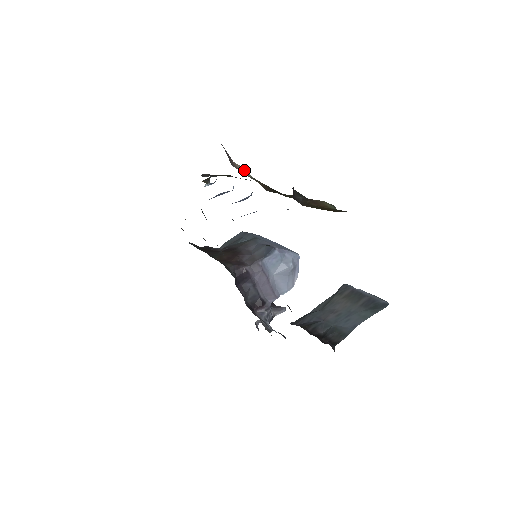
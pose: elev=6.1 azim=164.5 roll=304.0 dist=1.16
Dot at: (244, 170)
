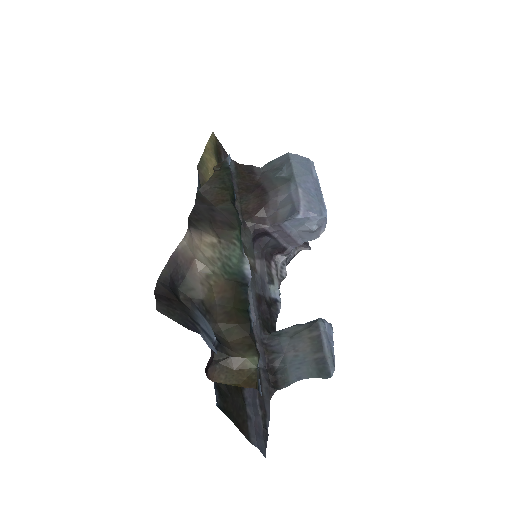
Dot at: (204, 269)
